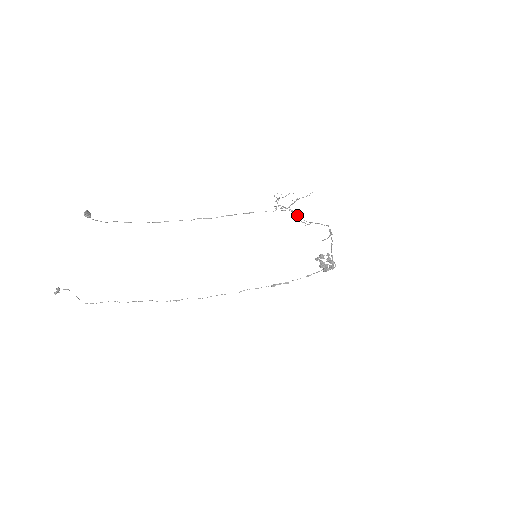
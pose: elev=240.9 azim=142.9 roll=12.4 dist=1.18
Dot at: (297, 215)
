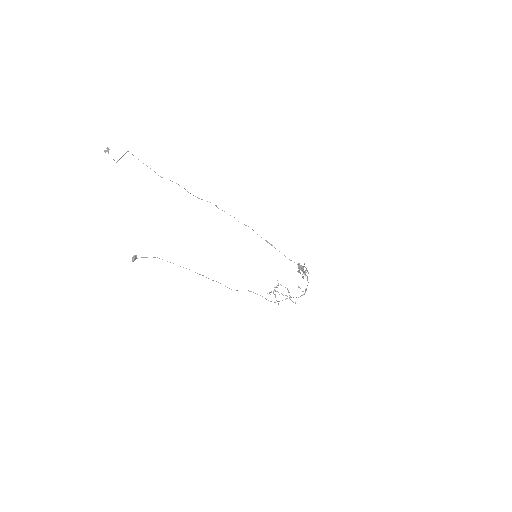
Dot at: occluded
